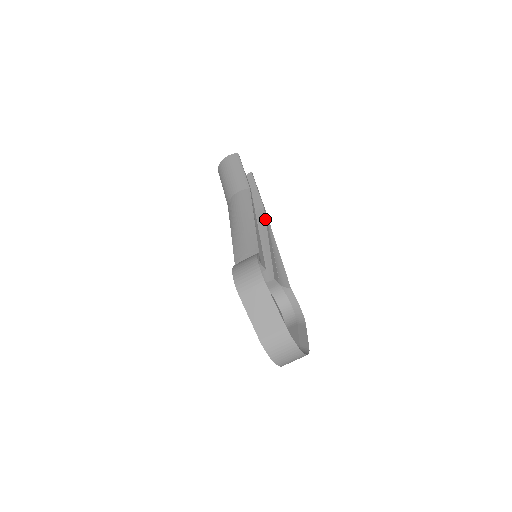
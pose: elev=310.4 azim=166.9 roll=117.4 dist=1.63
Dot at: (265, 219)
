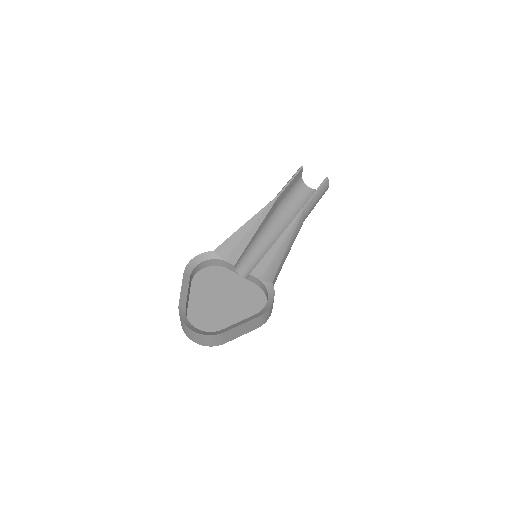
Dot at: (292, 221)
